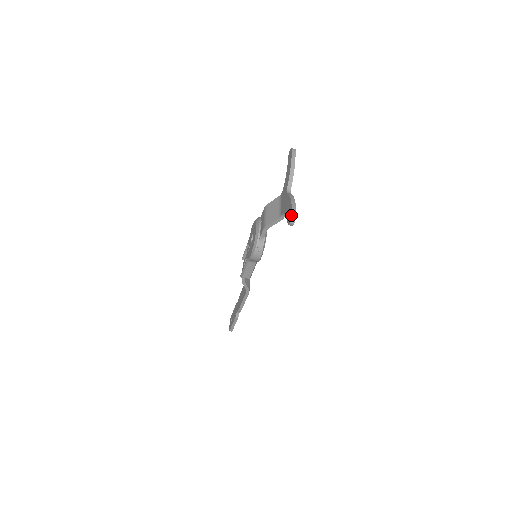
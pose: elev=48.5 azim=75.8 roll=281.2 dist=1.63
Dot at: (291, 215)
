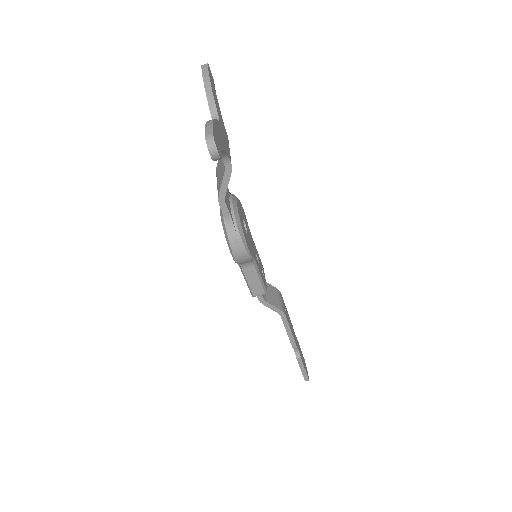
Dot at: occluded
